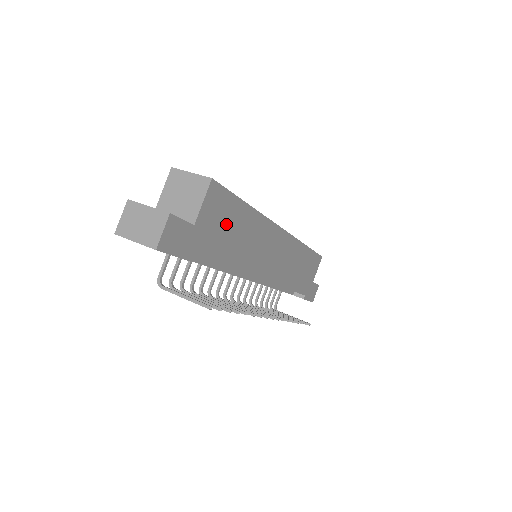
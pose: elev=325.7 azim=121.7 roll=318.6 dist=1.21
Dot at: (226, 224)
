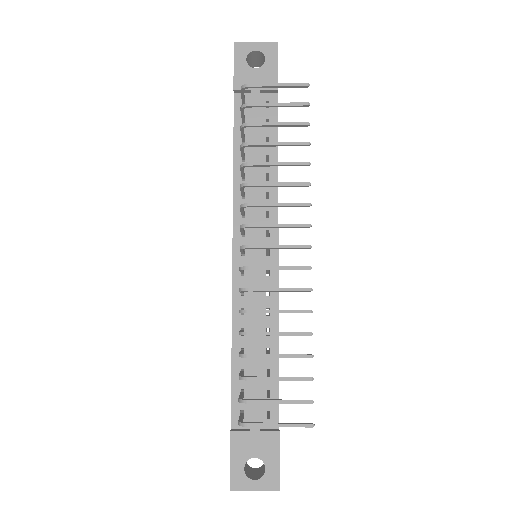
Dot at: occluded
